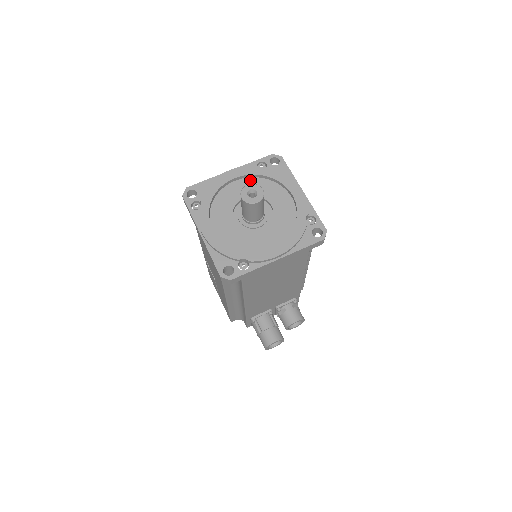
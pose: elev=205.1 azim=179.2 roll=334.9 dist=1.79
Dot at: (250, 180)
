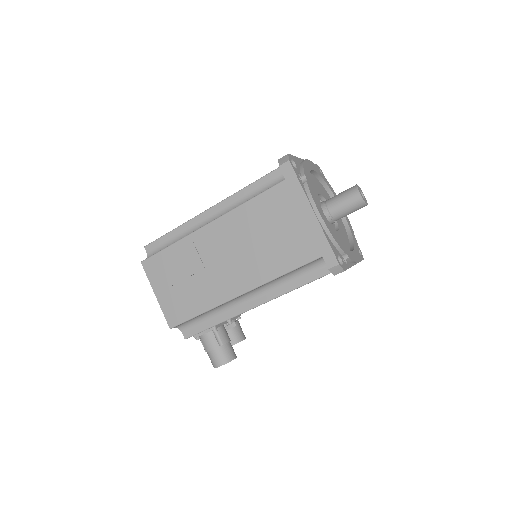
Dot at: (316, 179)
